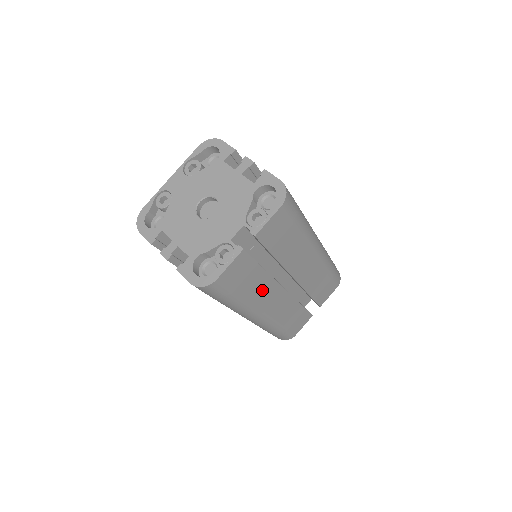
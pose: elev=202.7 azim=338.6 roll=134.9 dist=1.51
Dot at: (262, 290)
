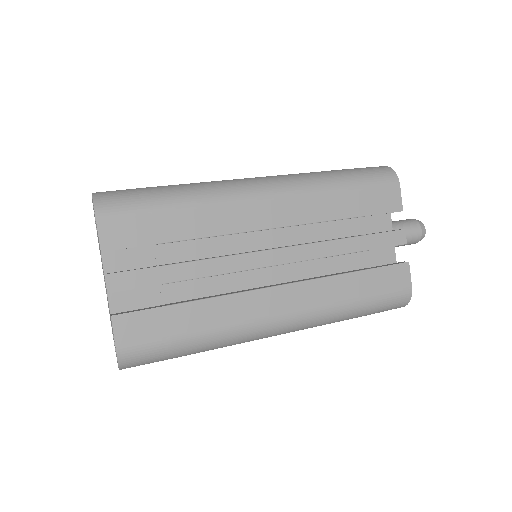
Dot at: occluded
